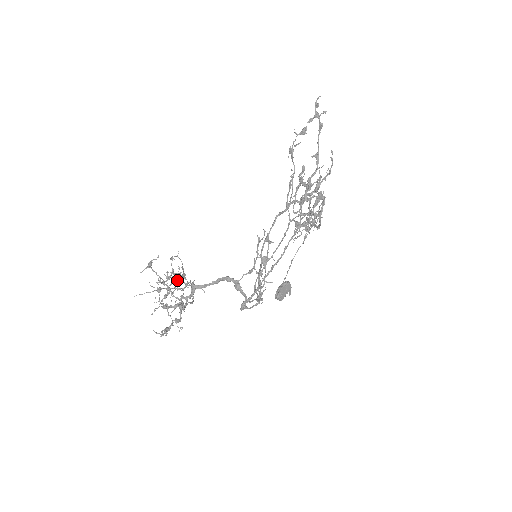
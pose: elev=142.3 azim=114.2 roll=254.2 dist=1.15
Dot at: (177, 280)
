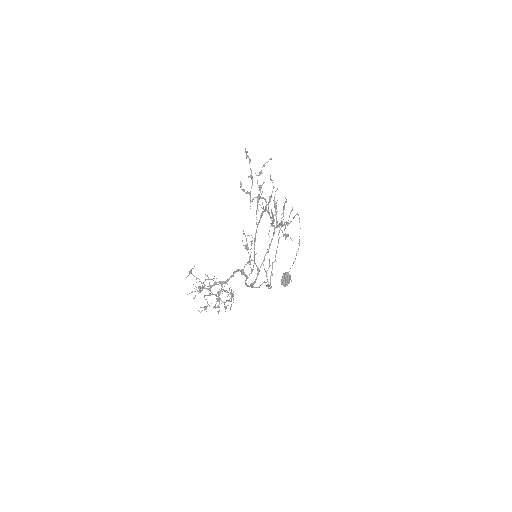
Dot at: occluded
